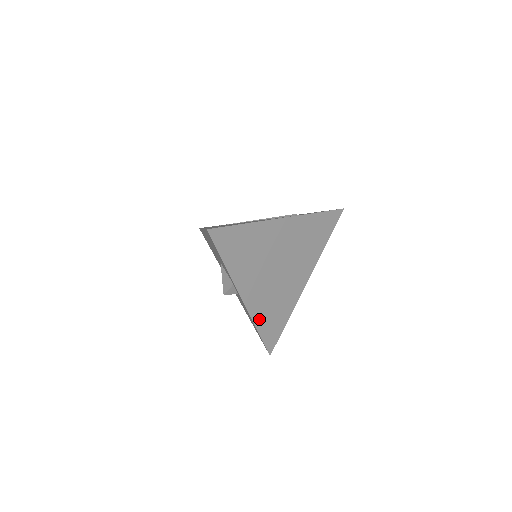
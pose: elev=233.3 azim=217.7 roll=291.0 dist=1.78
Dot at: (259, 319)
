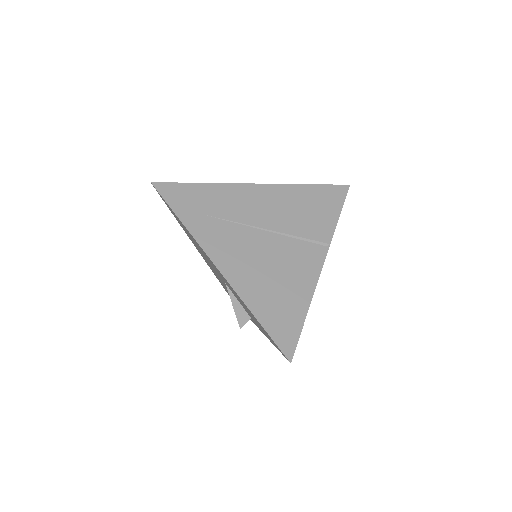
Dot at: occluded
